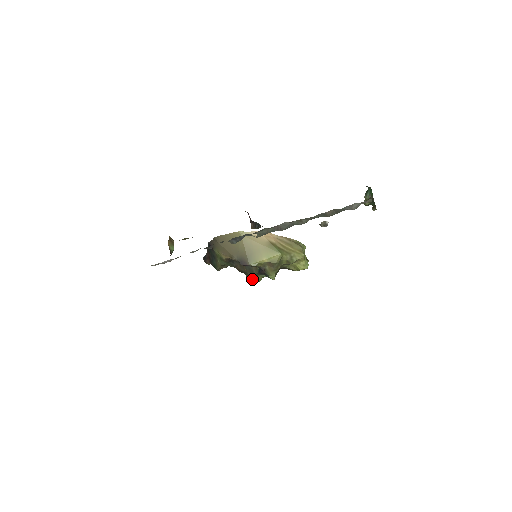
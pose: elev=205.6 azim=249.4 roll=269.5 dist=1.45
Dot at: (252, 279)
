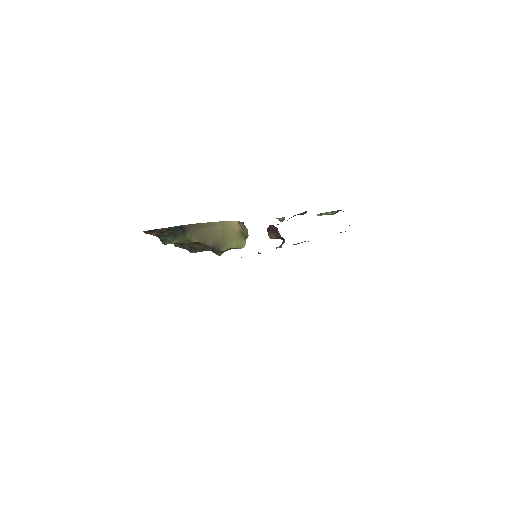
Dot at: (195, 252)
